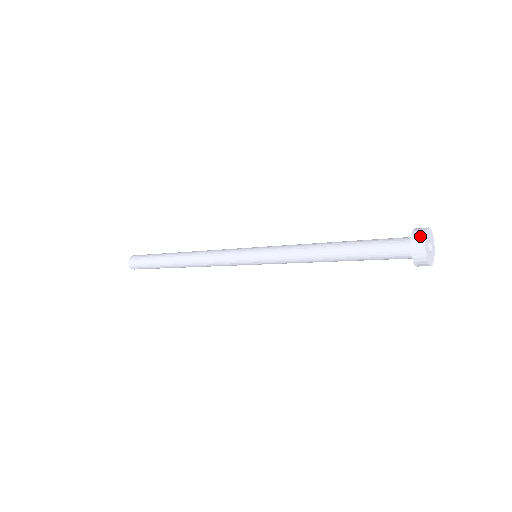
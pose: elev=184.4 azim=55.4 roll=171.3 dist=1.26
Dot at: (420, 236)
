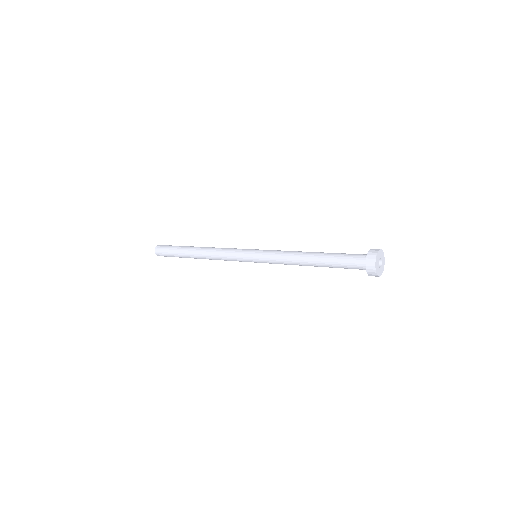
Dot at: (372, 265)
